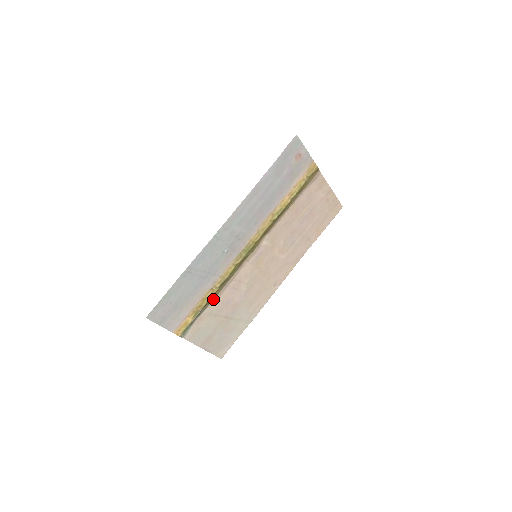
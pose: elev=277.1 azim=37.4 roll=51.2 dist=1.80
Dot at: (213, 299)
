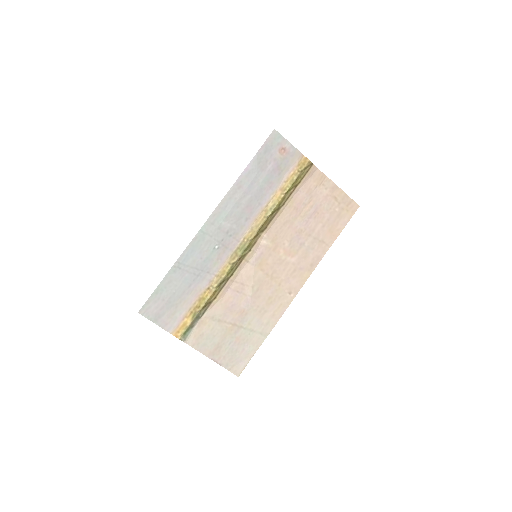
Dot at: (213, 301)
